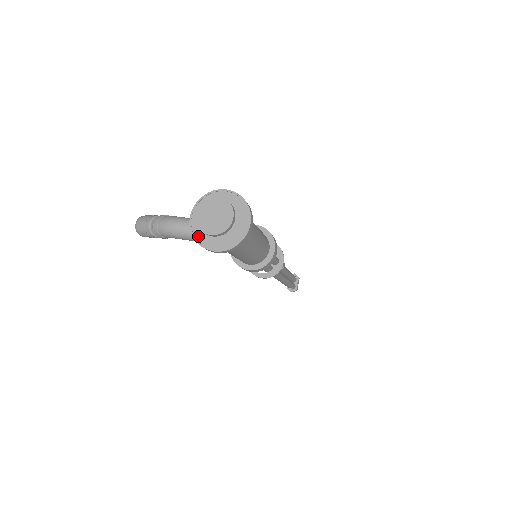
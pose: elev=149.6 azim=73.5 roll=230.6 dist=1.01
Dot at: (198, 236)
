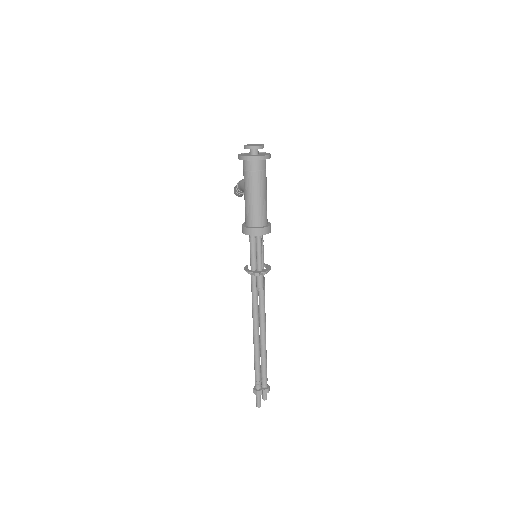
Dot at: (242, 154)
